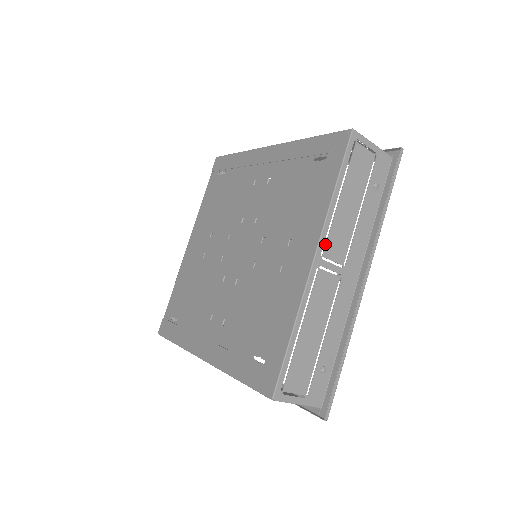
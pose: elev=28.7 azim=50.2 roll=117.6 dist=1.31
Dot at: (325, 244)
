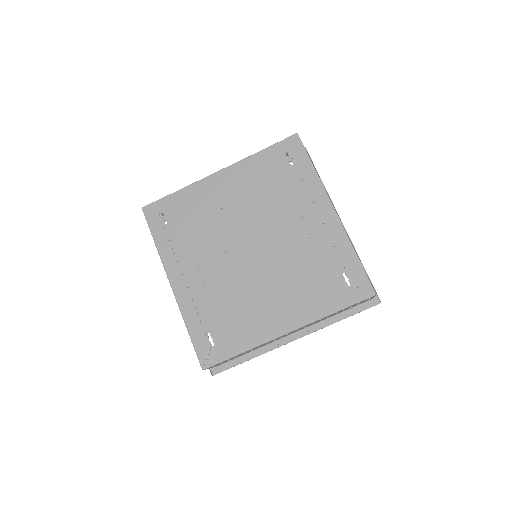
Dot at: occluded
